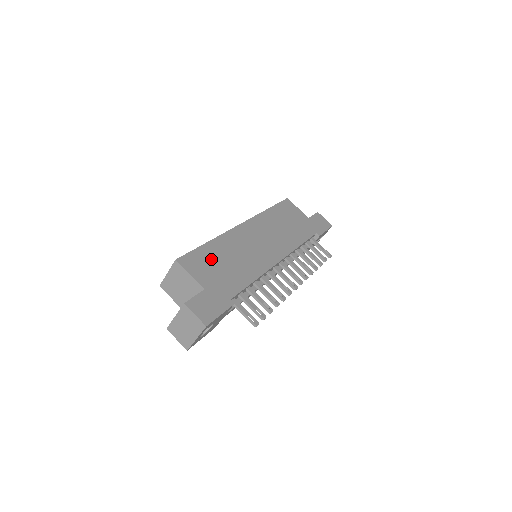
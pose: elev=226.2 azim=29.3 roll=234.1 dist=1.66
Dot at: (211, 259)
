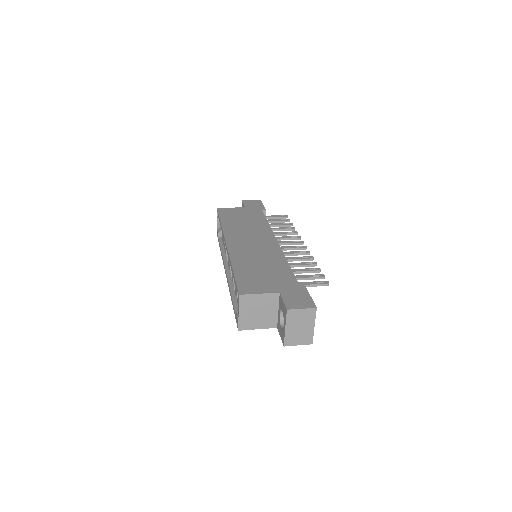
Dot at: (252, 275)
